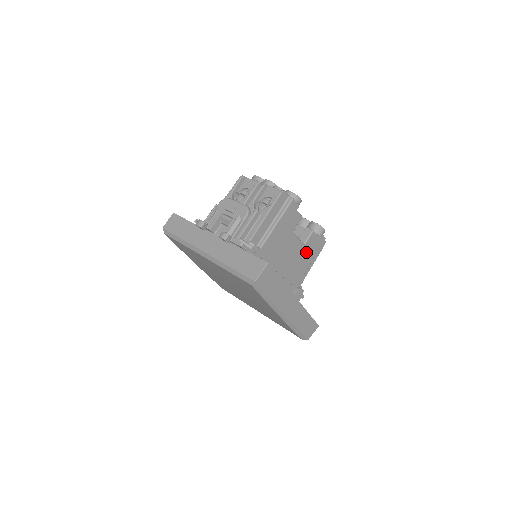
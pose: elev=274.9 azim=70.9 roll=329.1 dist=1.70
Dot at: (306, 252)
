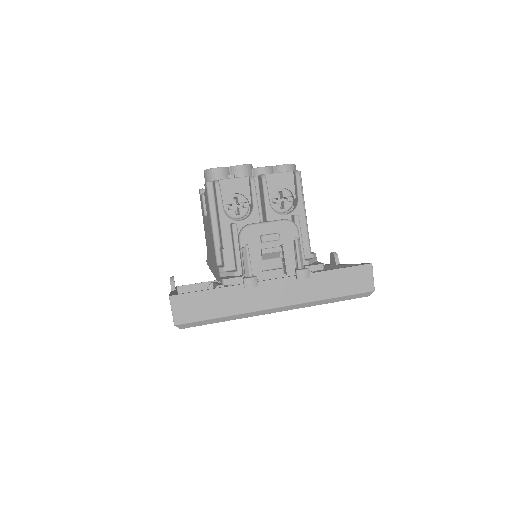
Dot at: occluded
